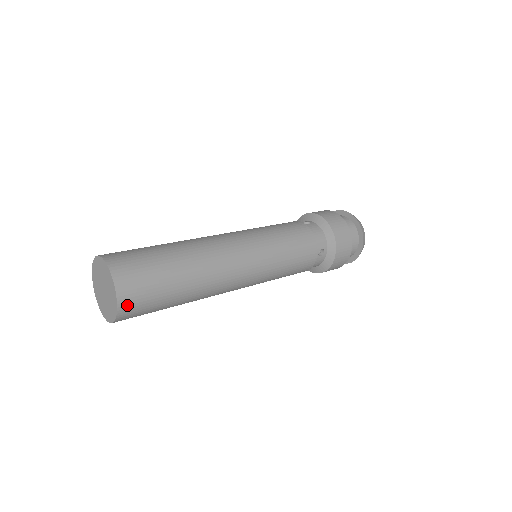
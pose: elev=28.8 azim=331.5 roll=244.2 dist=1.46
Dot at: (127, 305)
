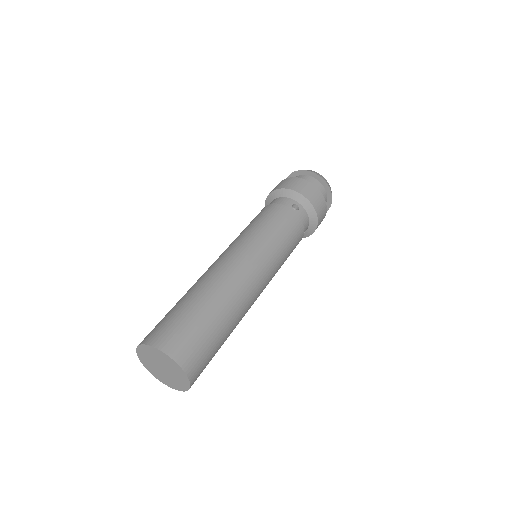
Dot at: occluded
